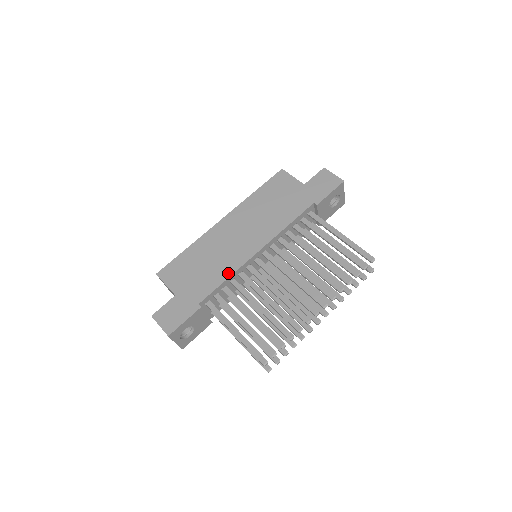
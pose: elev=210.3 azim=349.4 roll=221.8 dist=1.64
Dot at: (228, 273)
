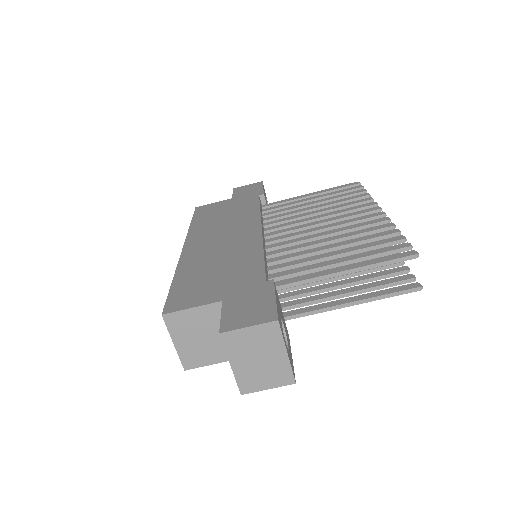
Dot at: (257, 251)
